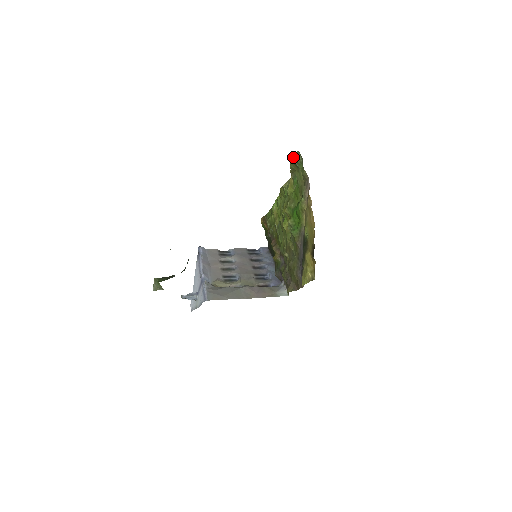
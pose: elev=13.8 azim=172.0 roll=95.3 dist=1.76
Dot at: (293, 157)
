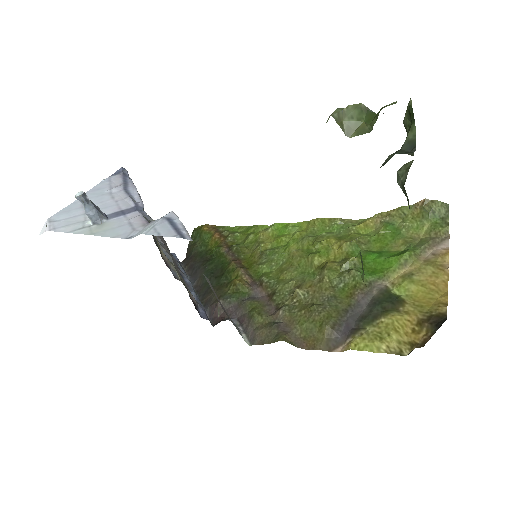
Dot at: (434, 203)
